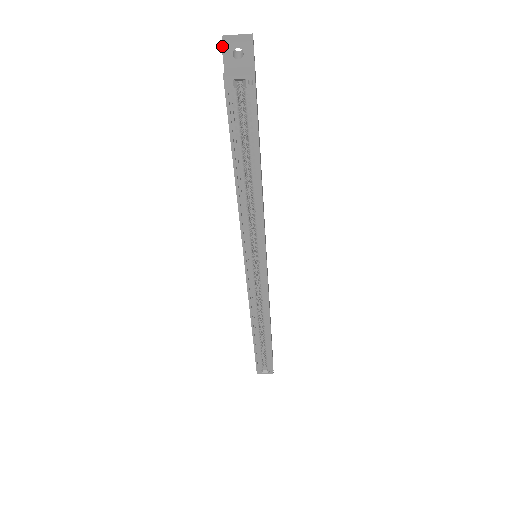
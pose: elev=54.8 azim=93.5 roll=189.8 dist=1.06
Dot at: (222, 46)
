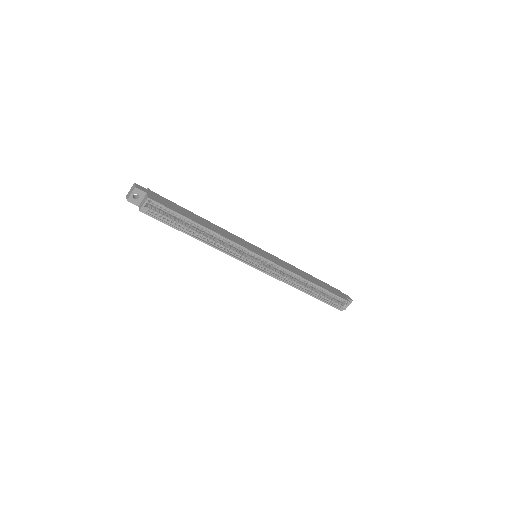
Dot at: (128, 201)
